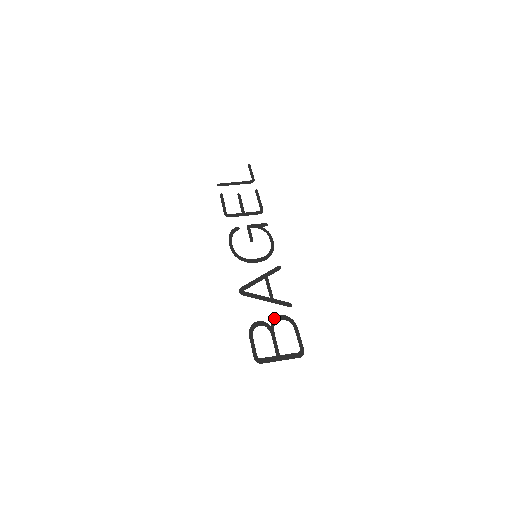
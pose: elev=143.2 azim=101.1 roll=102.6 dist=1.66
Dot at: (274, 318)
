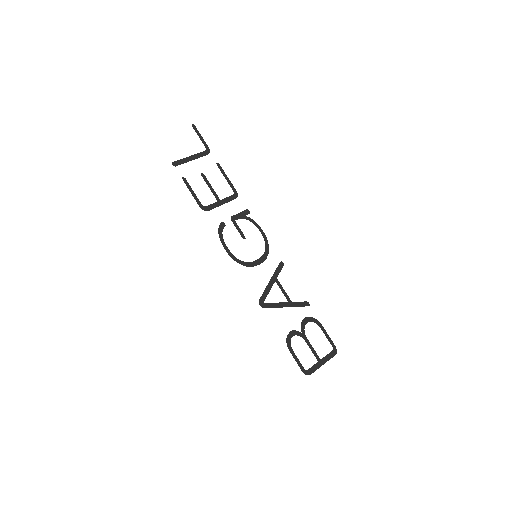
Dot at: (301, 323)
